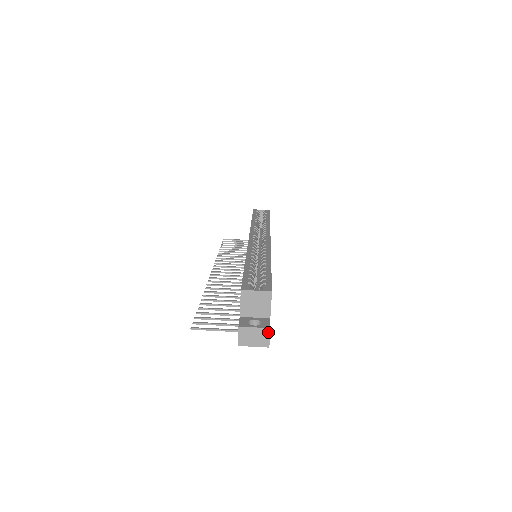
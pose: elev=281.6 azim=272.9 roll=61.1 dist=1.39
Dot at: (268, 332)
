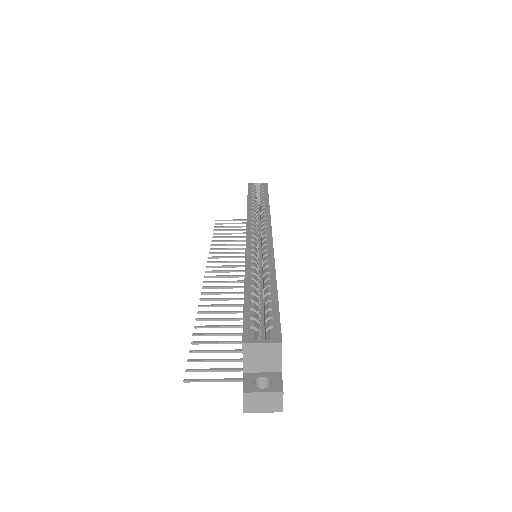
Dot at: (281, 396)
